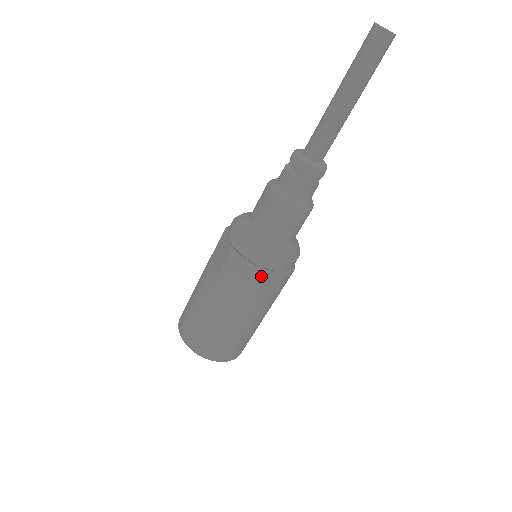
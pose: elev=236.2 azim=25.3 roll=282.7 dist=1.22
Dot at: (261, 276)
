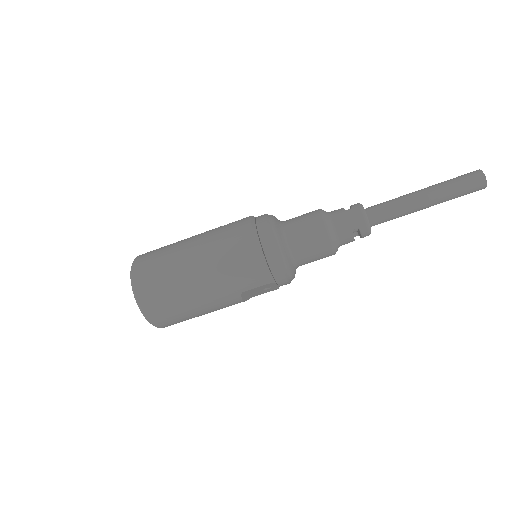
Dot at: (250, 238)
